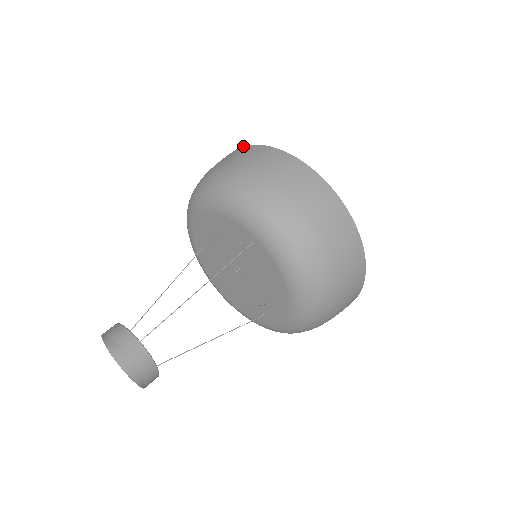
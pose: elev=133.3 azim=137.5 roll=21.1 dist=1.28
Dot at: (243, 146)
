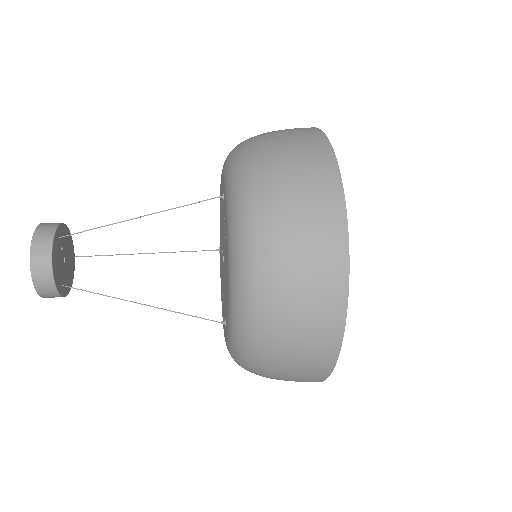
Dot at: occluded
